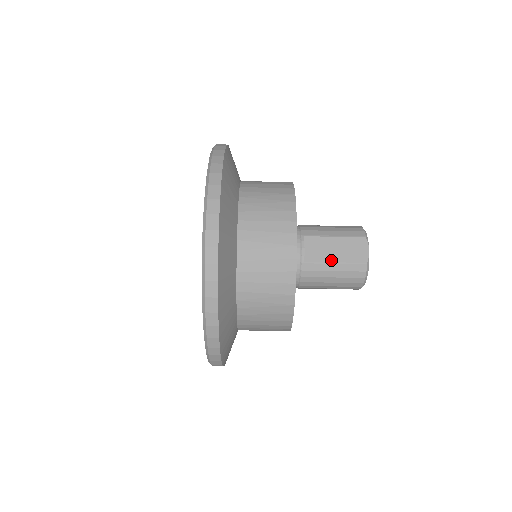
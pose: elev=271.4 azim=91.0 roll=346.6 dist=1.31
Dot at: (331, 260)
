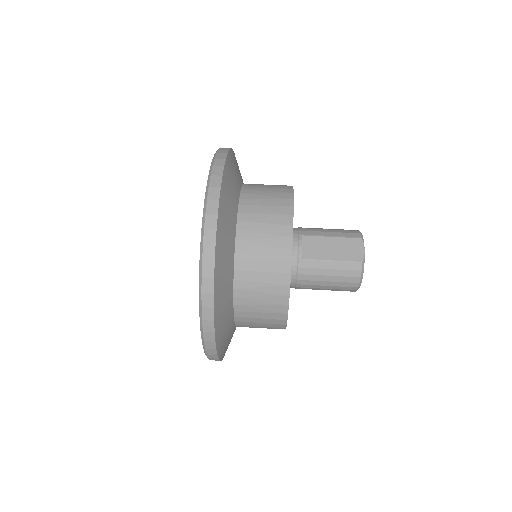
Dot at: (327, 258)
